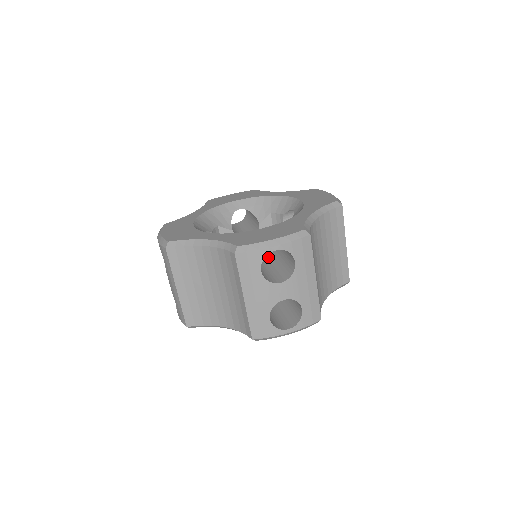
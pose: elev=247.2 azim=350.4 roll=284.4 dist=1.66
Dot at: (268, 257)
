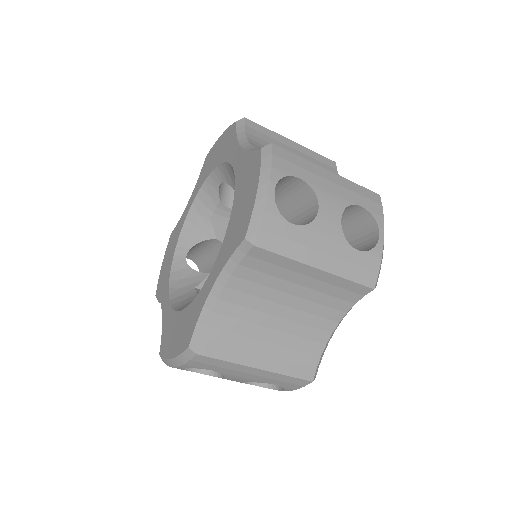
Dot at: occluded
